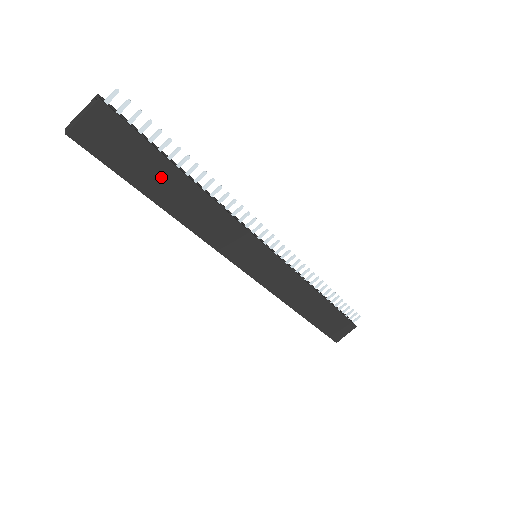
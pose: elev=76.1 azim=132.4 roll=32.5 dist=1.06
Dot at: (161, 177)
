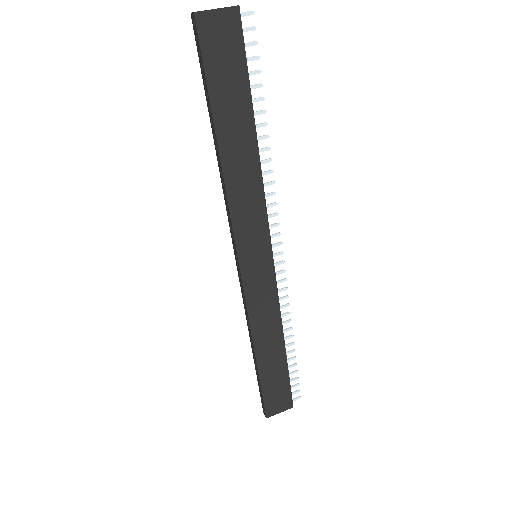
Dot at: (236, 111)
